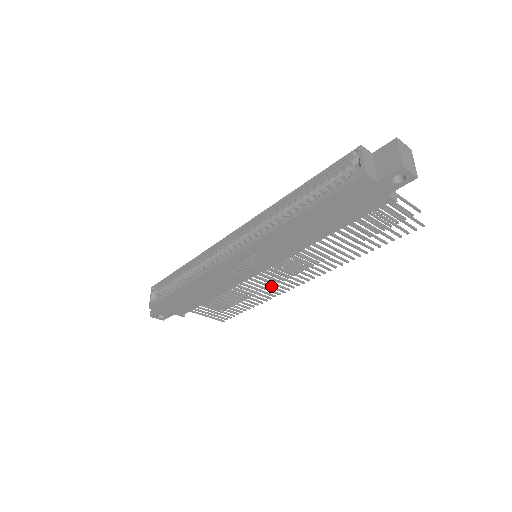
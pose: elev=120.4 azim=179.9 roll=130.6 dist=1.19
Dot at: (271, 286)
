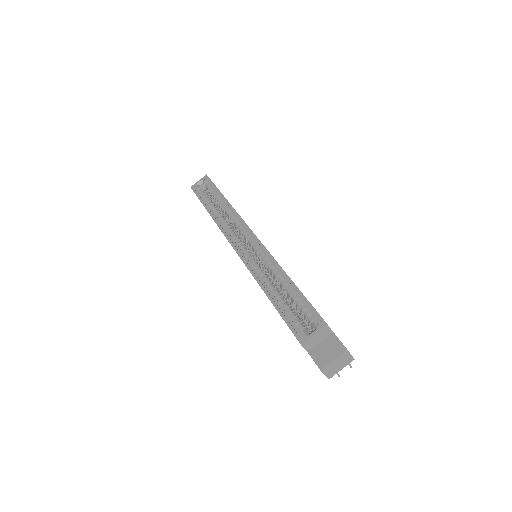
Dot at: occluded
